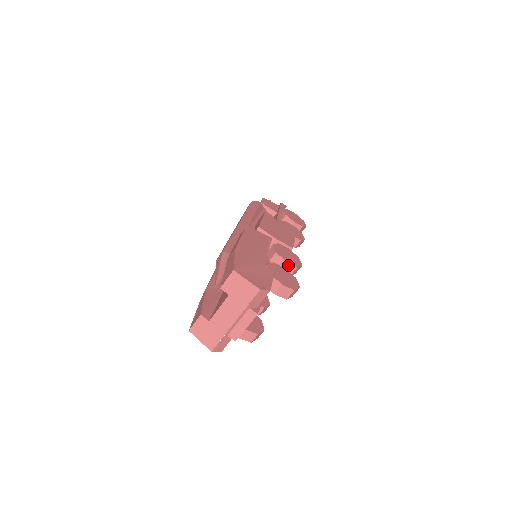
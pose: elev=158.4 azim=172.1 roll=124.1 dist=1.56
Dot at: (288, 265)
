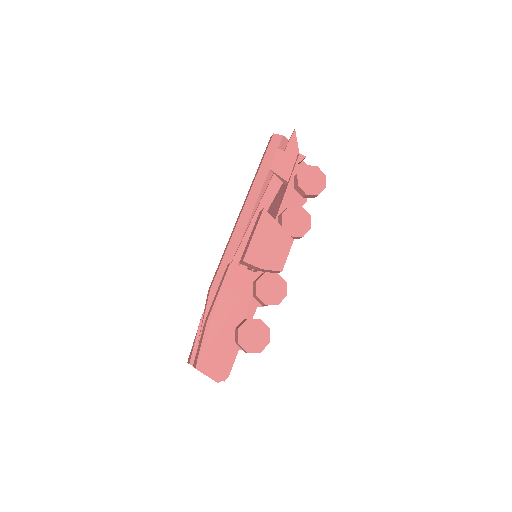
Dot at: occluded
